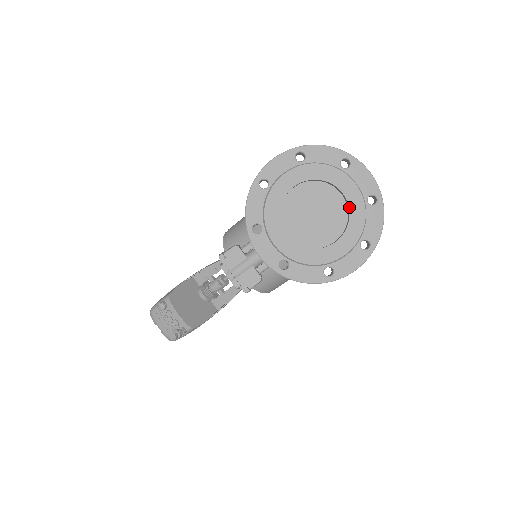
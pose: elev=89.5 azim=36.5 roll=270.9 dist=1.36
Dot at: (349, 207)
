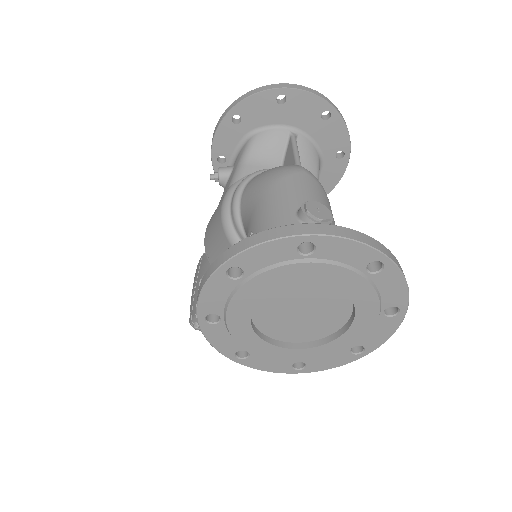
Dot at: (345, 292)
